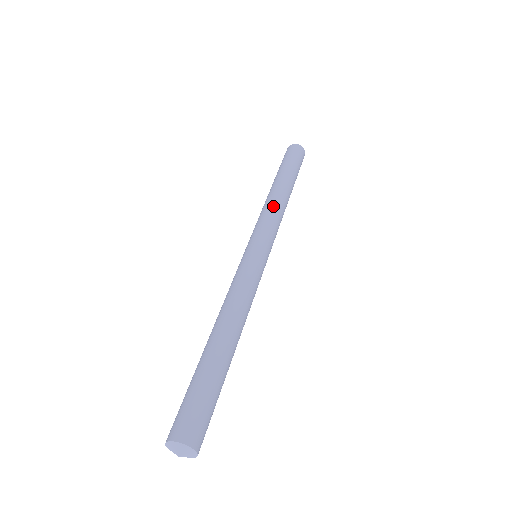
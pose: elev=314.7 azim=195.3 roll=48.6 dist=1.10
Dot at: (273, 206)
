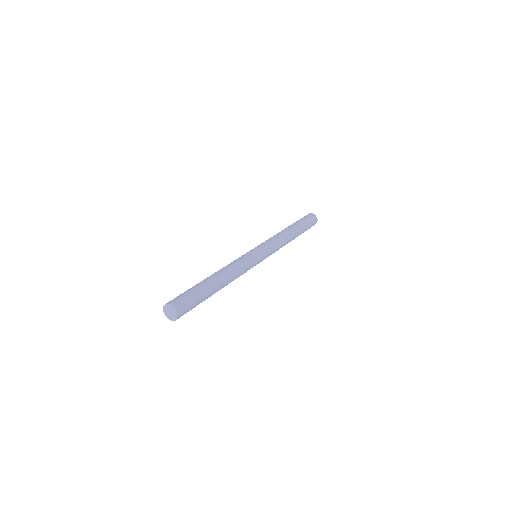
Dot at: (280, 237)
